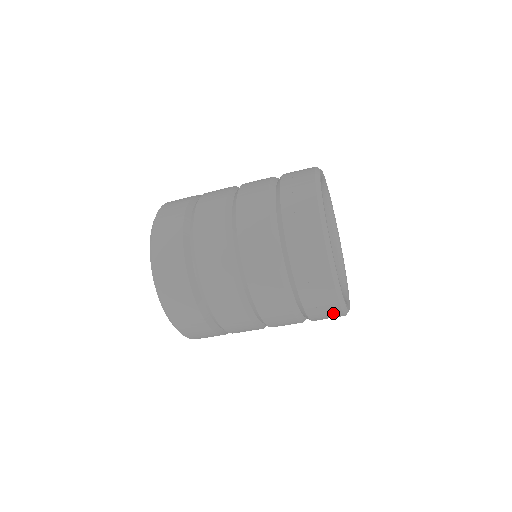
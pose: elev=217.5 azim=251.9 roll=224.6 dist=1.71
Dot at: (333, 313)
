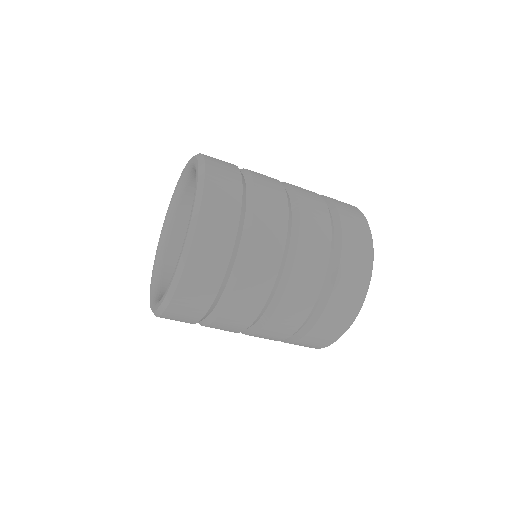
Dot at: (322, 343)
